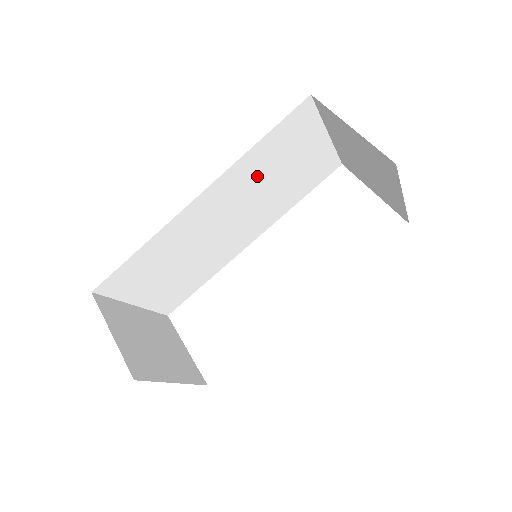
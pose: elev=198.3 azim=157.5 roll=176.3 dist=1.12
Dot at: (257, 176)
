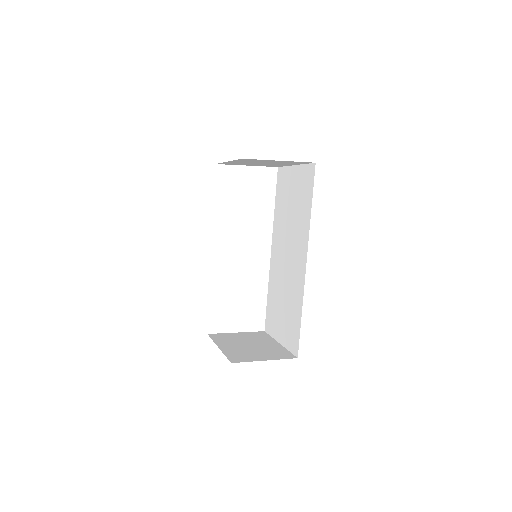
Dot at: occluded
